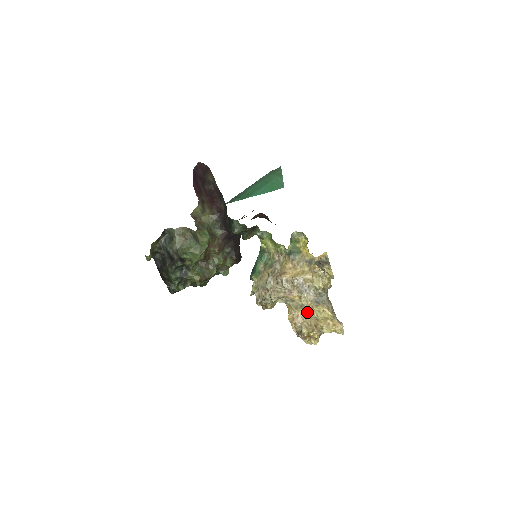
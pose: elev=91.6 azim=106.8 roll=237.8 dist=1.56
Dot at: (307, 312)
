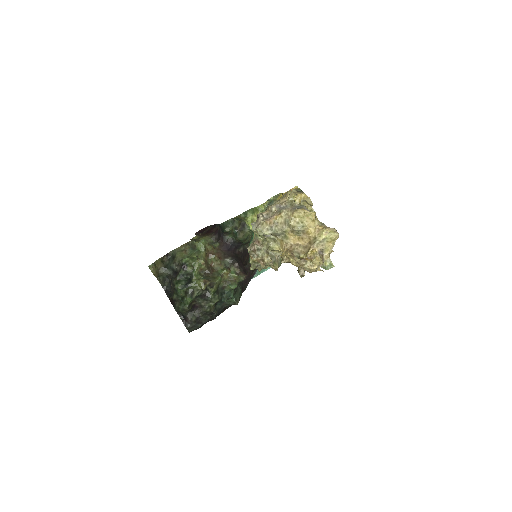
Dot at: (291, 224)
